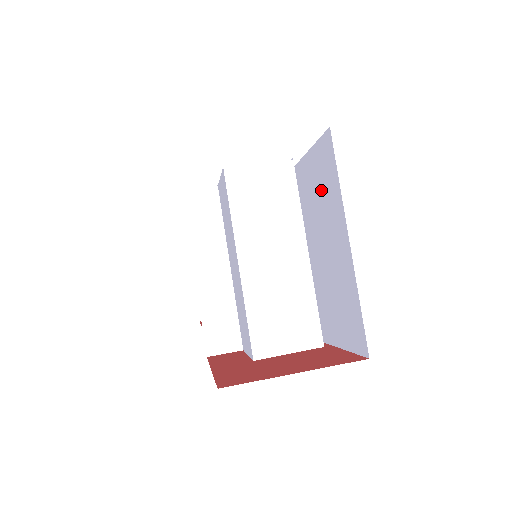
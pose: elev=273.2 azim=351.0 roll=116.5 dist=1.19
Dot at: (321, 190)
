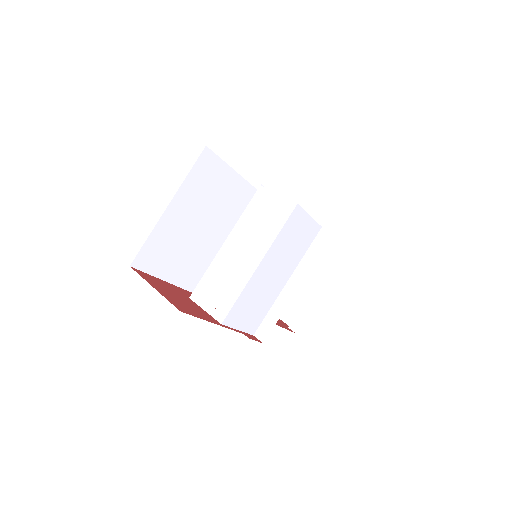
Dot at: occluded
